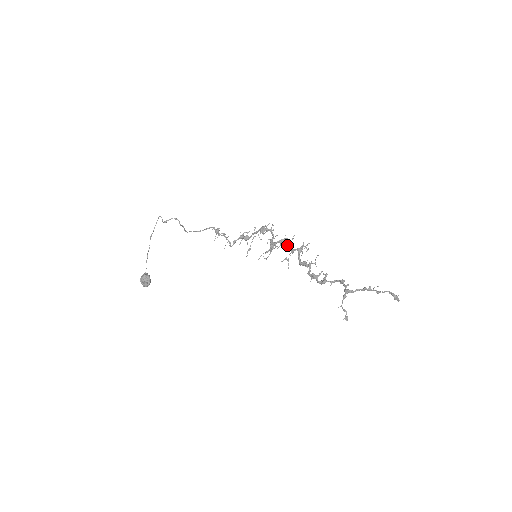
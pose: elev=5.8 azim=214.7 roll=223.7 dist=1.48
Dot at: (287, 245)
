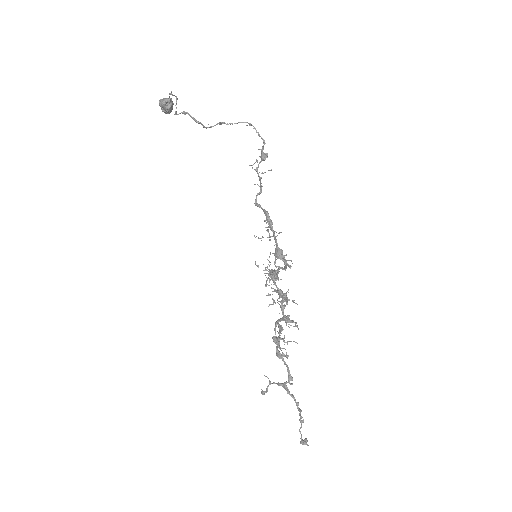
Dot at: occluded
